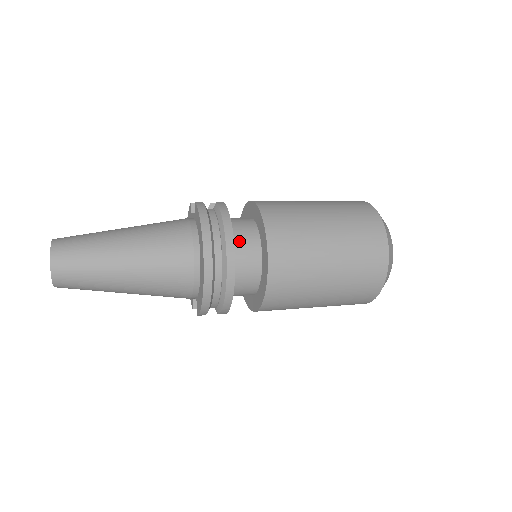
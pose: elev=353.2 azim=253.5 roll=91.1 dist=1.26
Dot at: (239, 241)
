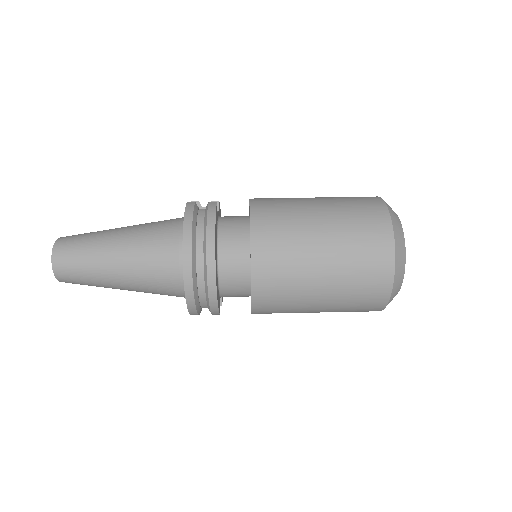
Dot at: (227, 243)
